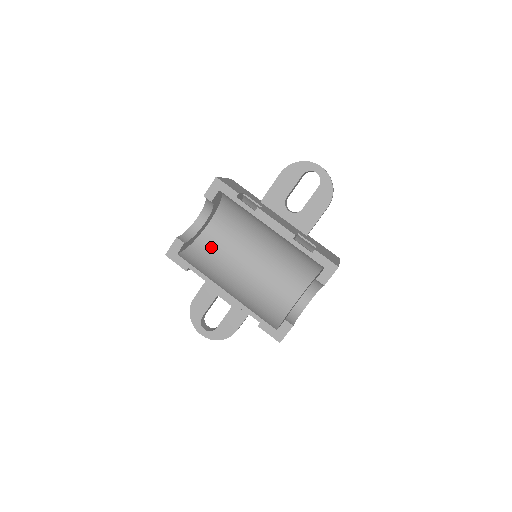
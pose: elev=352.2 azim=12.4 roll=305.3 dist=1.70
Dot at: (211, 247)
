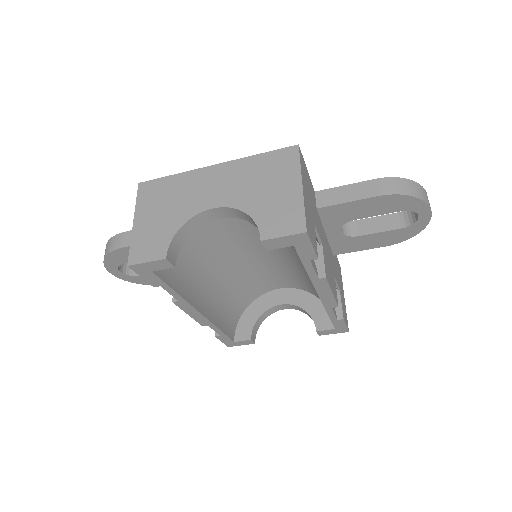
Dot at: (199, 231)
